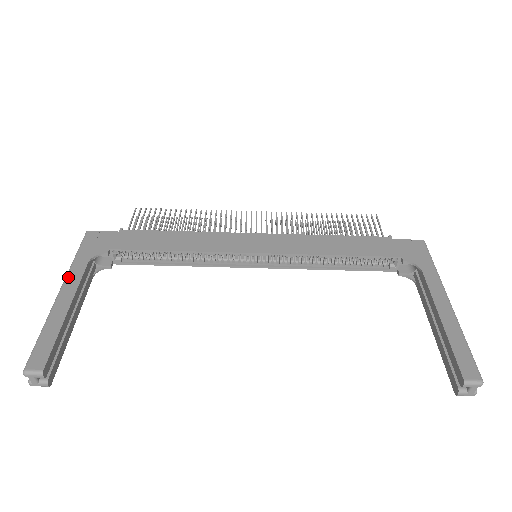
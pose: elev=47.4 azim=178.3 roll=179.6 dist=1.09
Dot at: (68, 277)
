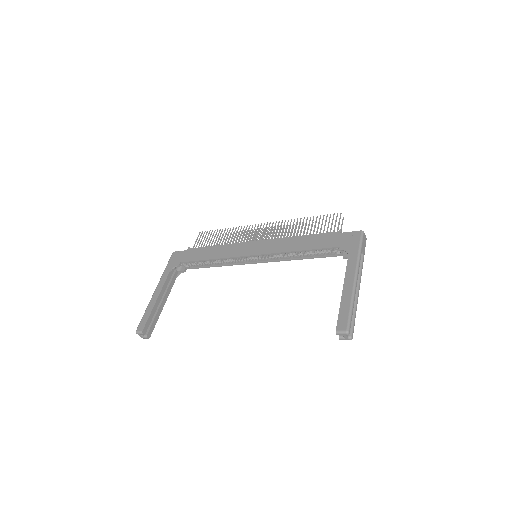
Dot at: (160, 281)
